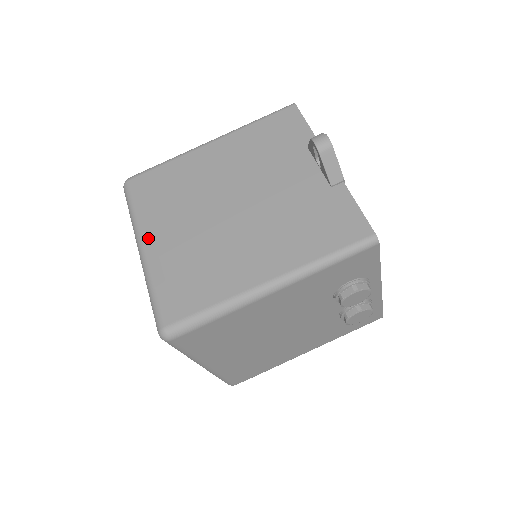
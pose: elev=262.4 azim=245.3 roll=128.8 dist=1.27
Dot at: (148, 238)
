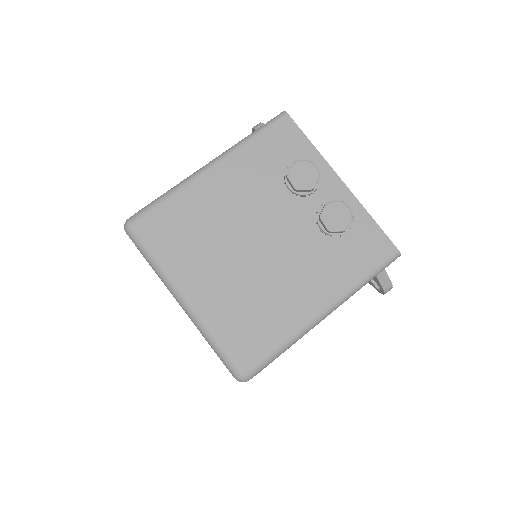
Dot at: occluded
